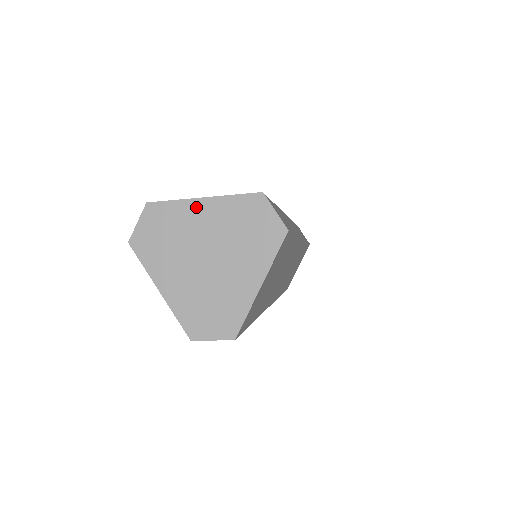
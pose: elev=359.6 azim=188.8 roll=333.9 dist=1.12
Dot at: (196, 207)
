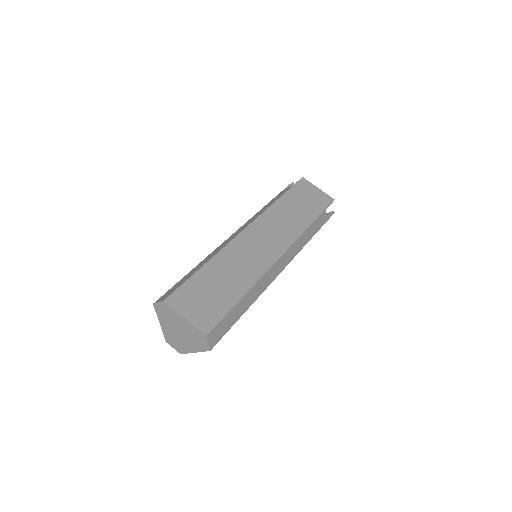
Dot at: (181, 318)
